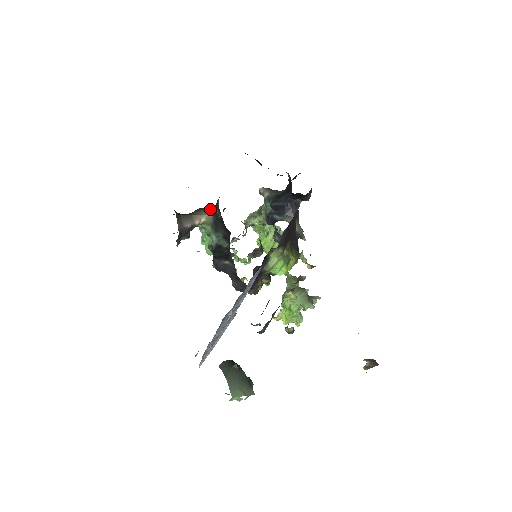
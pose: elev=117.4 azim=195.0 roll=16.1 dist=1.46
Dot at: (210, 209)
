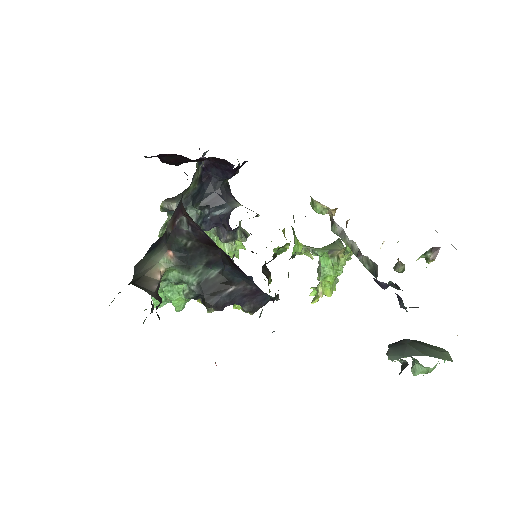
Dot at: (159, 251)
